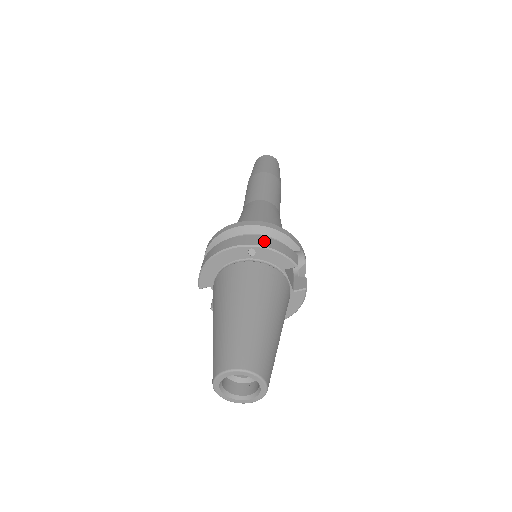
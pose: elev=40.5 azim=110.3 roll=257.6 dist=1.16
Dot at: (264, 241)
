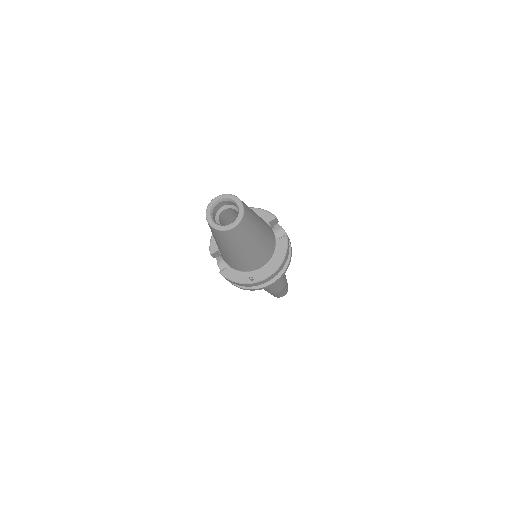
Dot at: occluded
